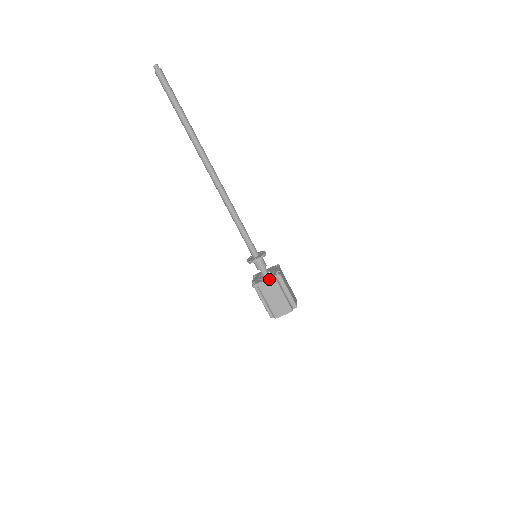
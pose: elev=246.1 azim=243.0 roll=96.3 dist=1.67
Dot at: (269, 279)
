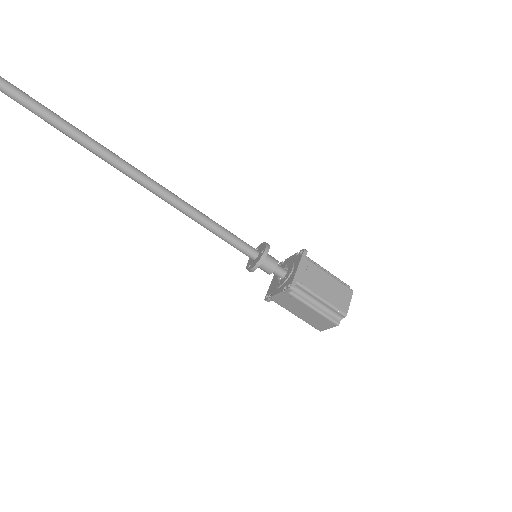
Dot at: (301, 263)
